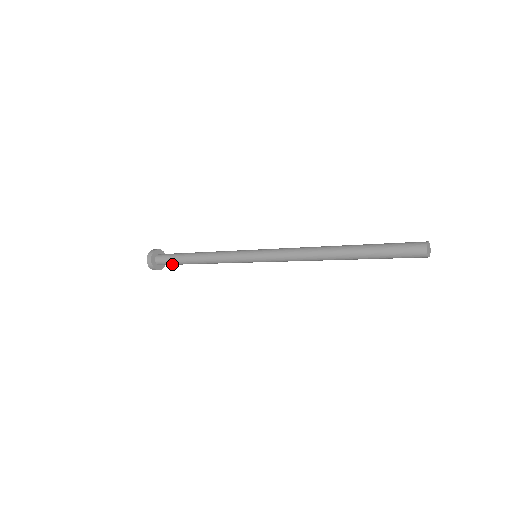
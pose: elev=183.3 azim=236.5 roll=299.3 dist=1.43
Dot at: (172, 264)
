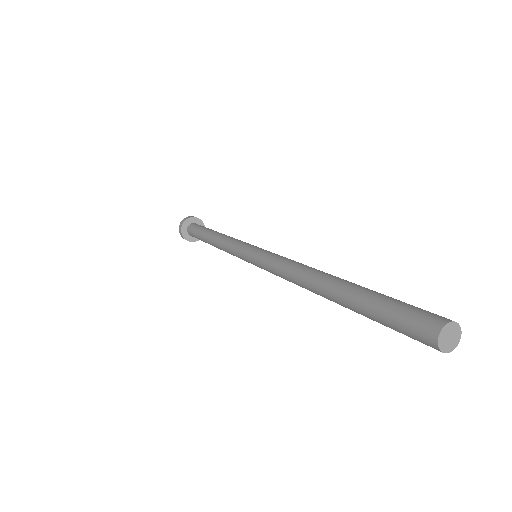
Dot at: occluded
